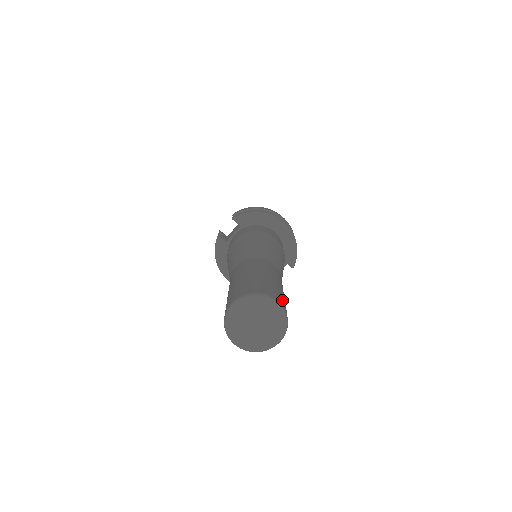
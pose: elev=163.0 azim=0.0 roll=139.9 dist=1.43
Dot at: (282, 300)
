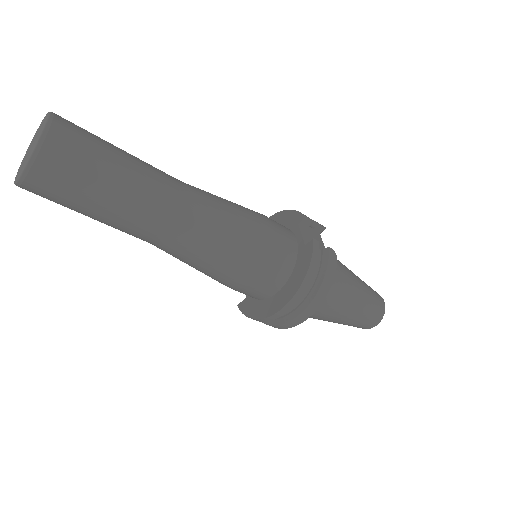
Dot at: occluded
